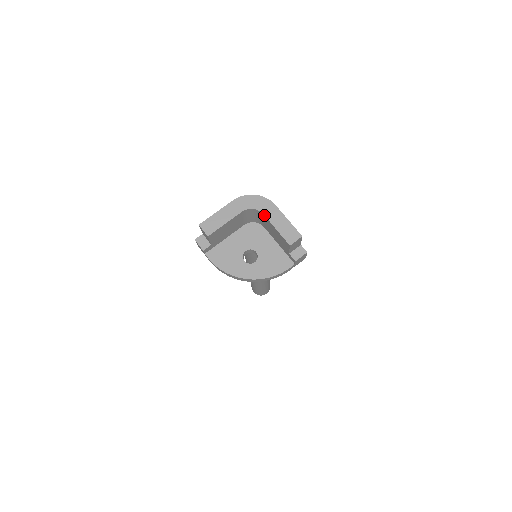
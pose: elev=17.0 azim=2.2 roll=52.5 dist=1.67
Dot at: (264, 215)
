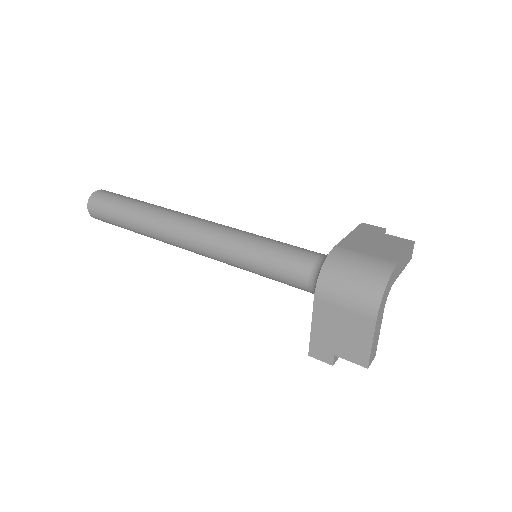
Dot at: occluded
